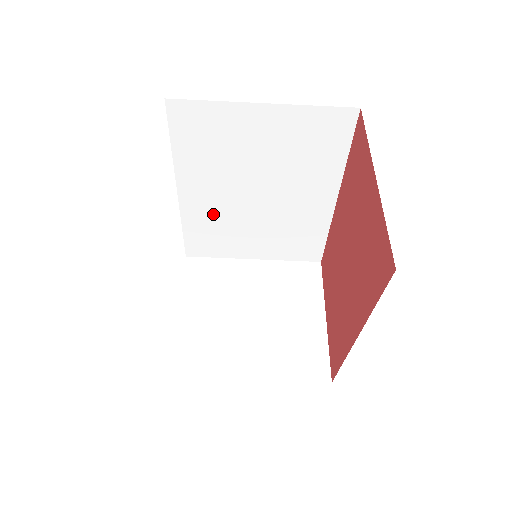
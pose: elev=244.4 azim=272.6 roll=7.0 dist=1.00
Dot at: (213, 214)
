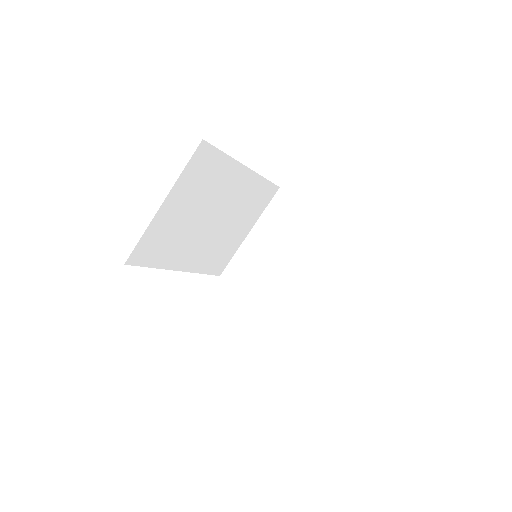
Dot at: (206, 252)
